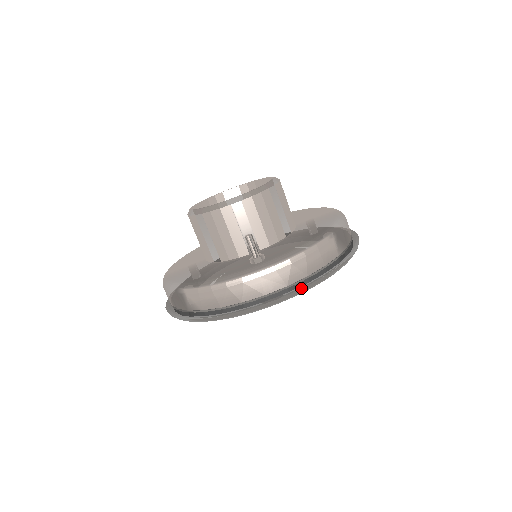
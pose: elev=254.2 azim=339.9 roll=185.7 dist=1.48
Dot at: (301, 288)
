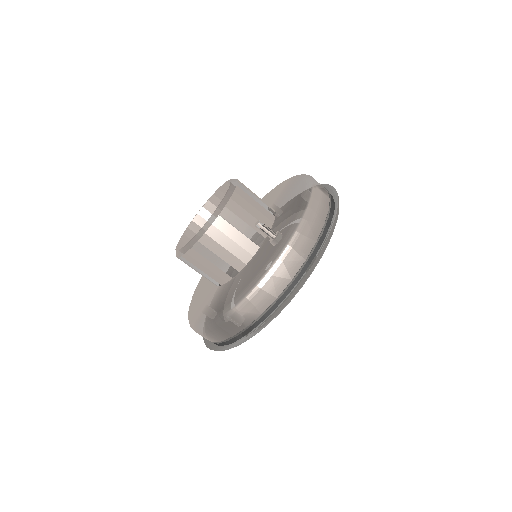
Dot at: (328, 235)
